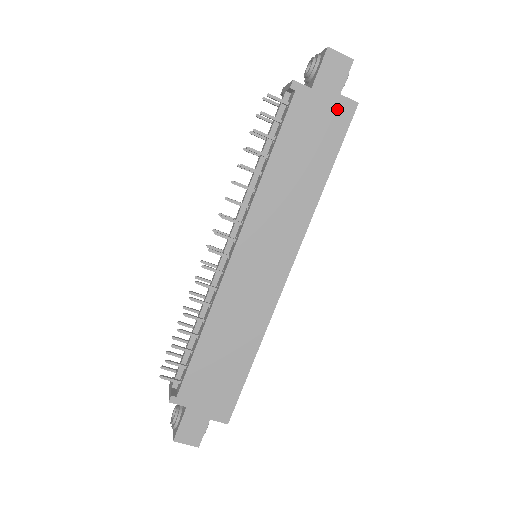
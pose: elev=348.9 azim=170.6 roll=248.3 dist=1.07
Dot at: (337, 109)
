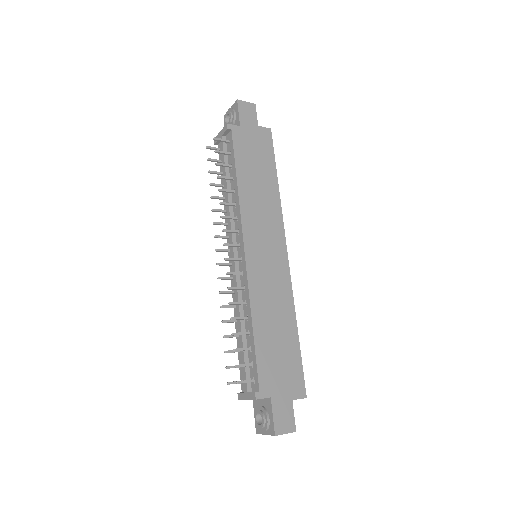
Dot at: (261, 135)
